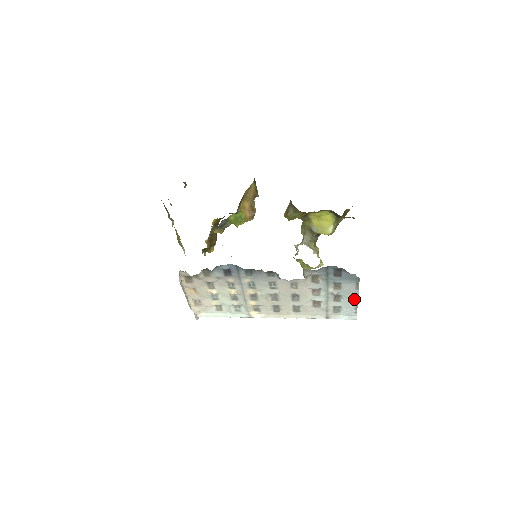
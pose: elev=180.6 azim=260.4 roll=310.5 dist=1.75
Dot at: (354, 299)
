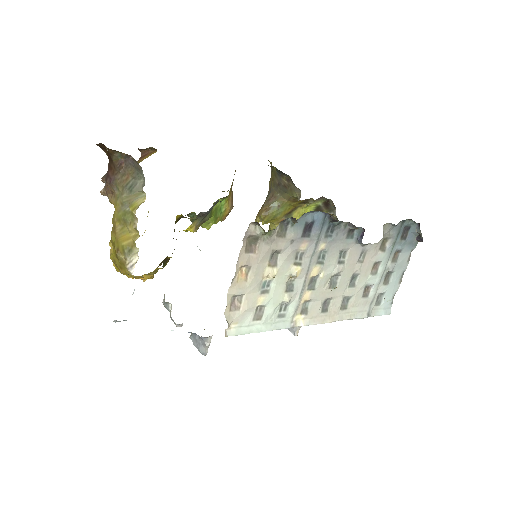
Dot at: (399, 279)
